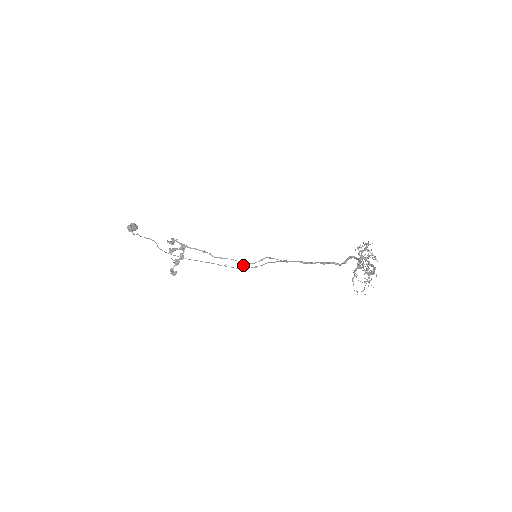
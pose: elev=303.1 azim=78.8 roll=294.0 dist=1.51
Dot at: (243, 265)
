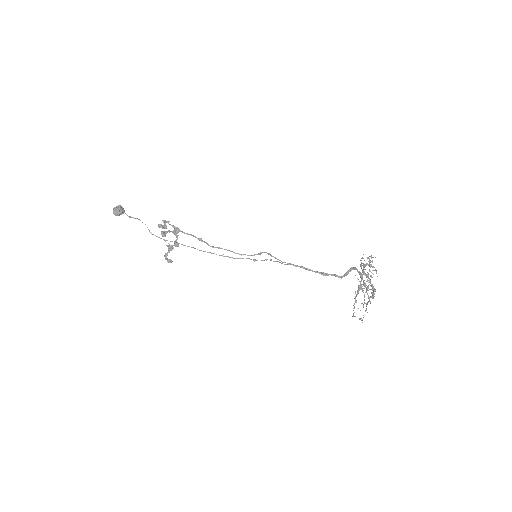
Dot at: (241, 255)
